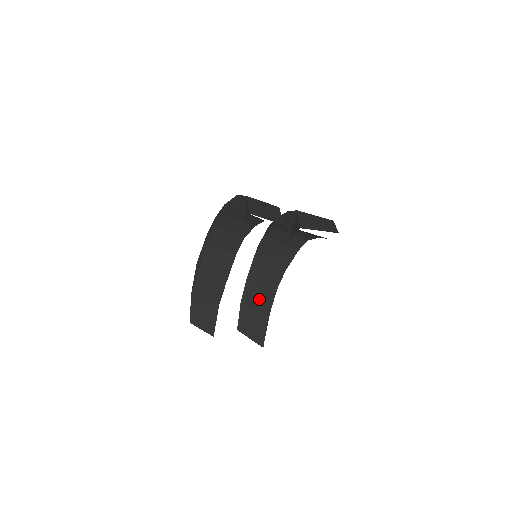
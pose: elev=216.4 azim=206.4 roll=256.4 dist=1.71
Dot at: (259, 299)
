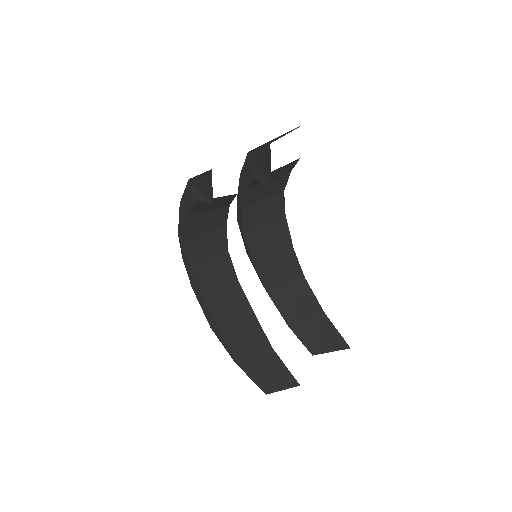
Dot at: (299, 304)
